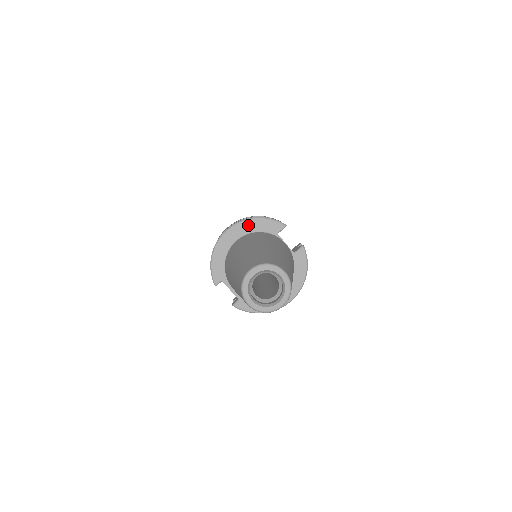
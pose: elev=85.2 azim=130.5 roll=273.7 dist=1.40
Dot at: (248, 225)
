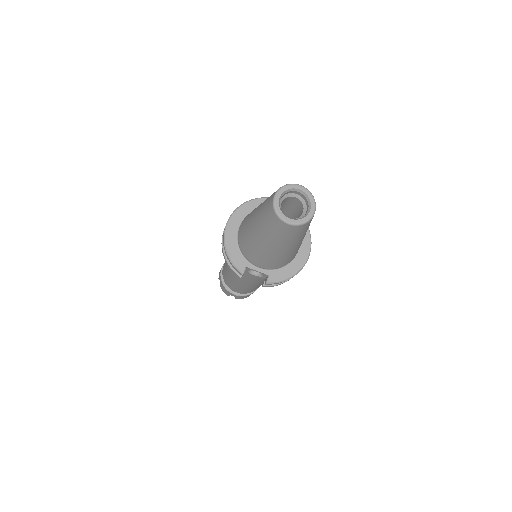
Dot at: (241, 212)
